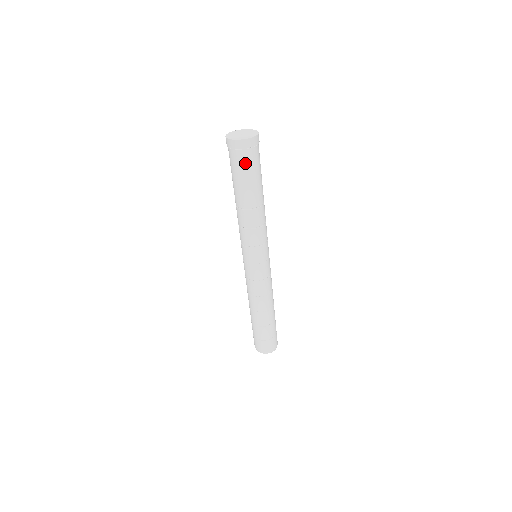
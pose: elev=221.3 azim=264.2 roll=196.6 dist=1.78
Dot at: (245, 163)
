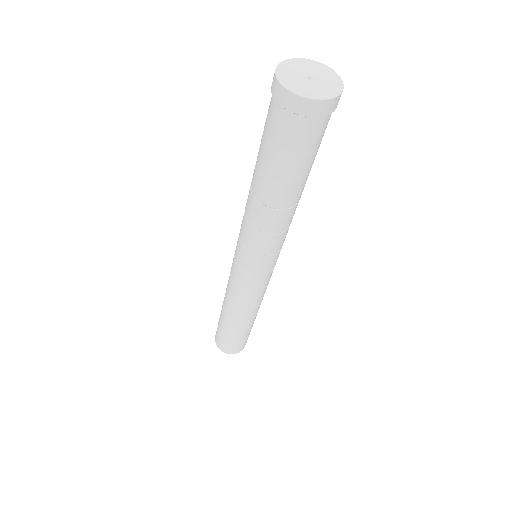
Dot at: (297, 140)
